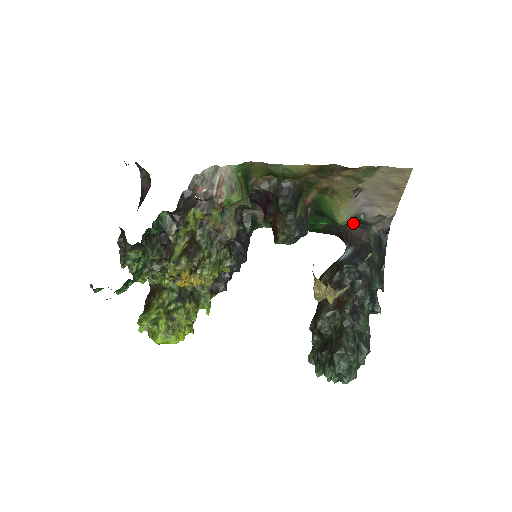
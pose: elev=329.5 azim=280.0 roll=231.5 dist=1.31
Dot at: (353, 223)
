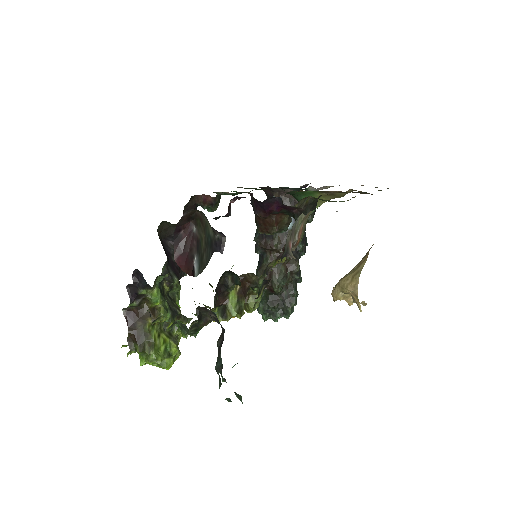
Dot at: (293, 188)
